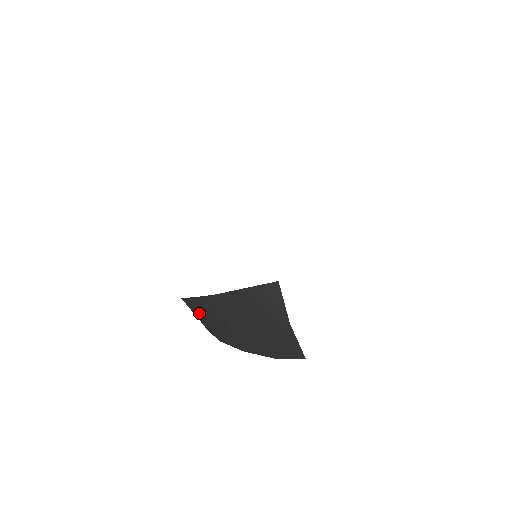
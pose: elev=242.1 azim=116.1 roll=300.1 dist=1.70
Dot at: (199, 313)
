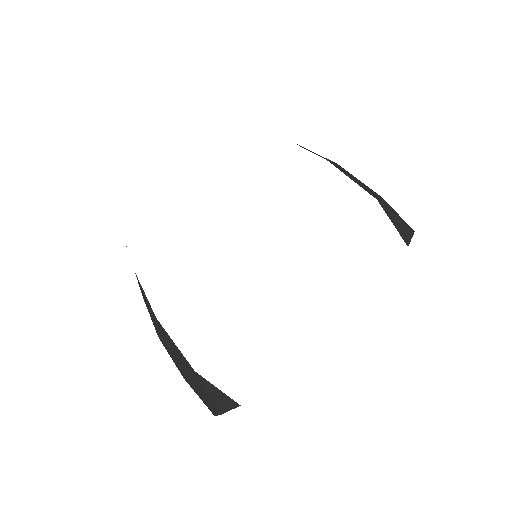
Dot at: occluded
